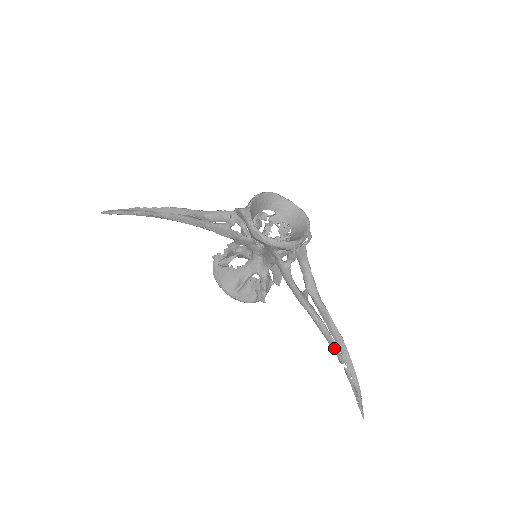
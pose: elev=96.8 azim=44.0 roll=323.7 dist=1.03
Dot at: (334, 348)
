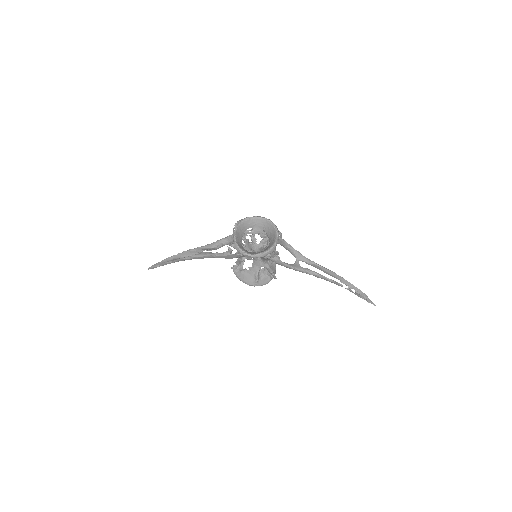
Dot at: (332, 282)
